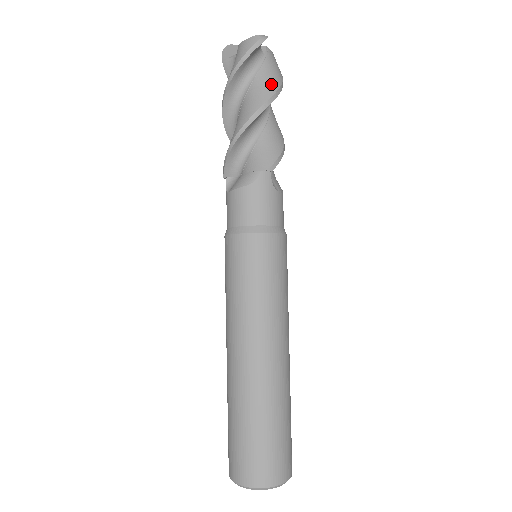
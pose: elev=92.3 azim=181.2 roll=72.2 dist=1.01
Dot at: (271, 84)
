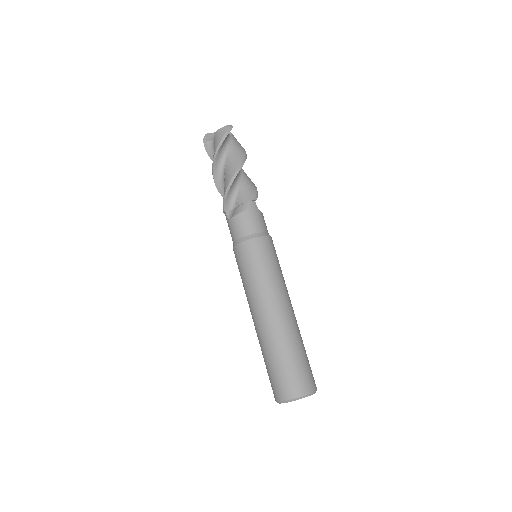
Dot at: (241, 152)
